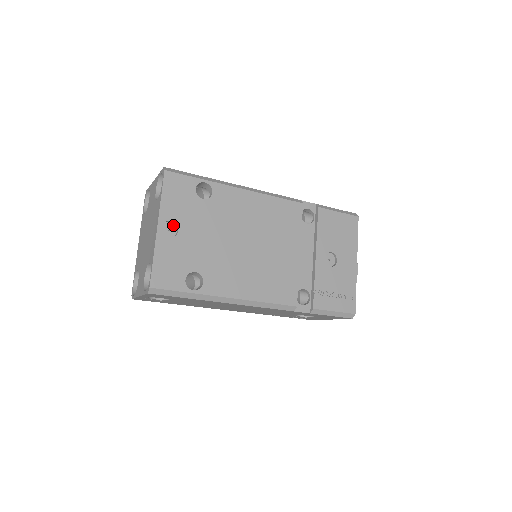
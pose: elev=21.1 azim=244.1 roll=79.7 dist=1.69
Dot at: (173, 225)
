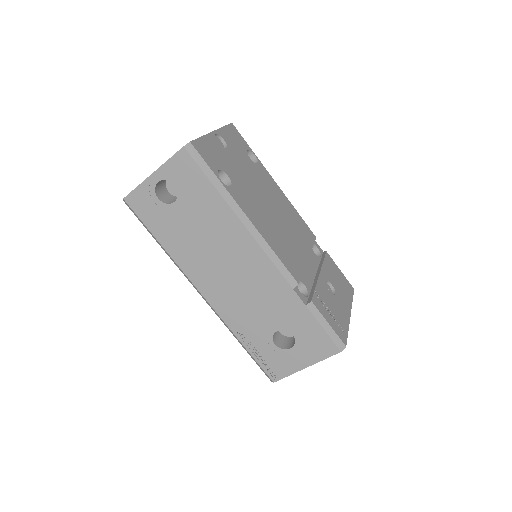
Dot at: (223, 145)
